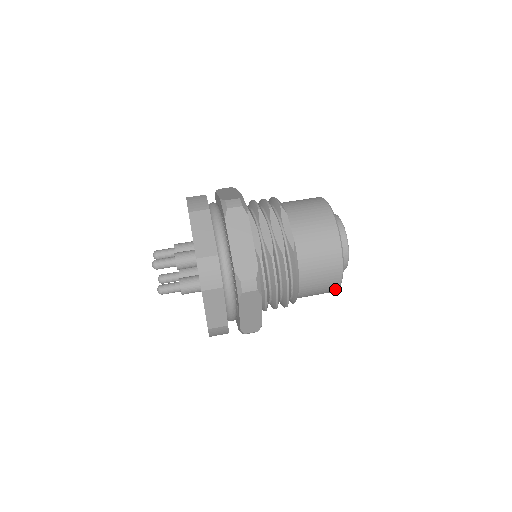
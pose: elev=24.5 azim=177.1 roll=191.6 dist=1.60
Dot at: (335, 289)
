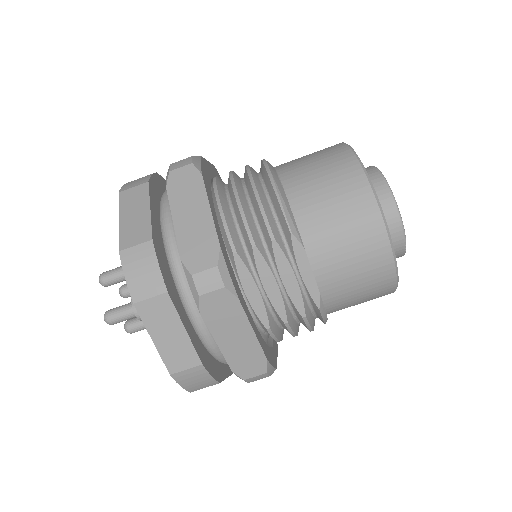
Dot at: occluded
